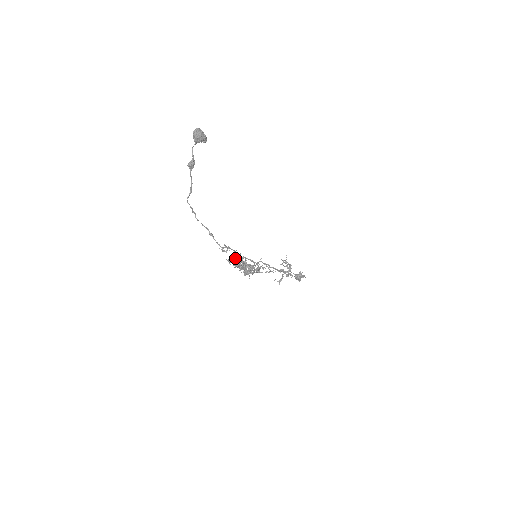
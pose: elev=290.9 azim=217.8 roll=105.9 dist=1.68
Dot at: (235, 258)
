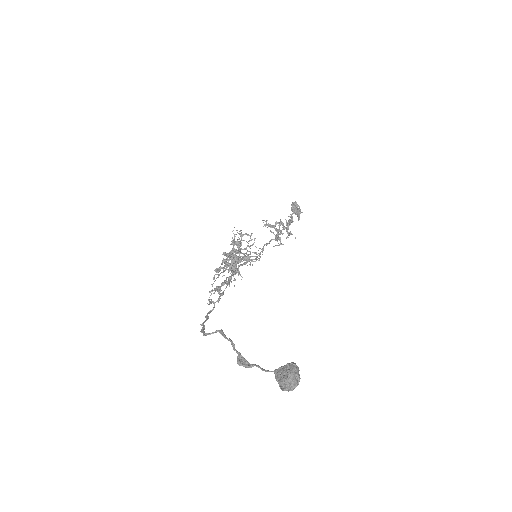
Dot at: (223, 283)
